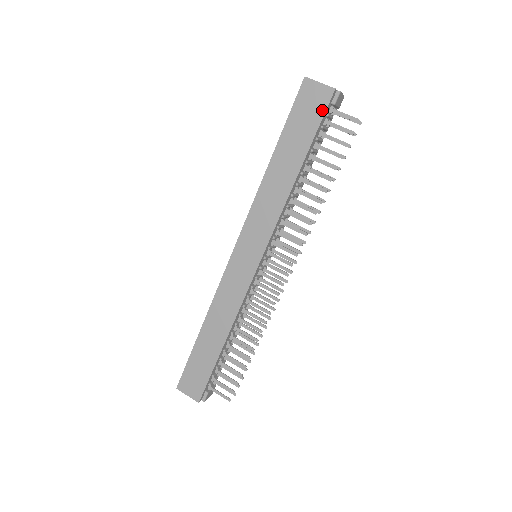
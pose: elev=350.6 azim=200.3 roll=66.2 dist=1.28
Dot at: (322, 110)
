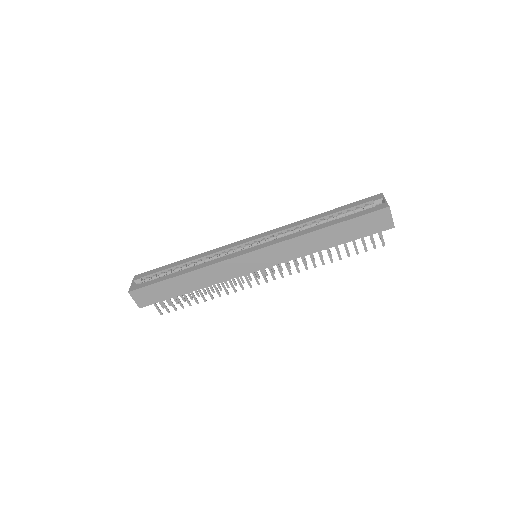
Dot at: (377, 231)
